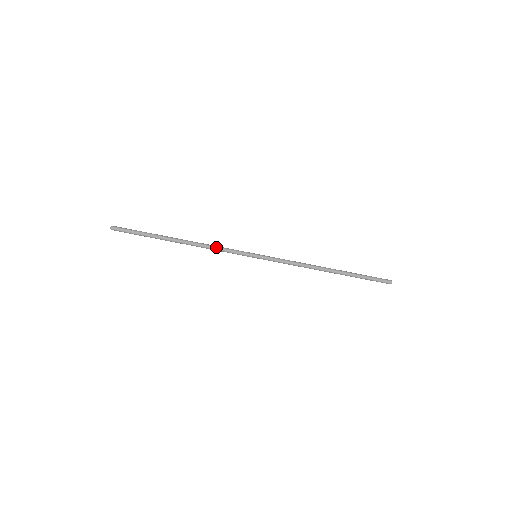
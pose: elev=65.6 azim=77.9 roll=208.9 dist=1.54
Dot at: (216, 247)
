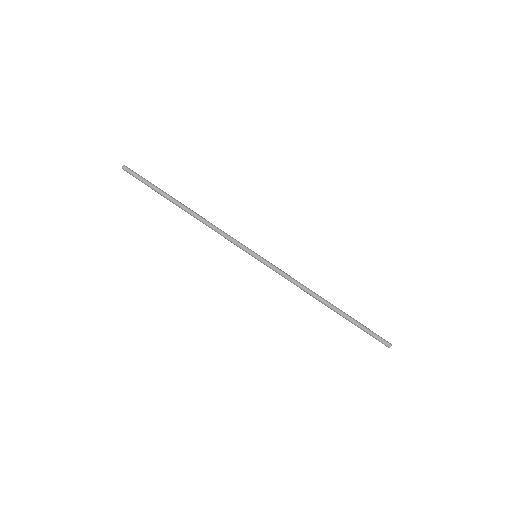
Dot at: (219, 229)
